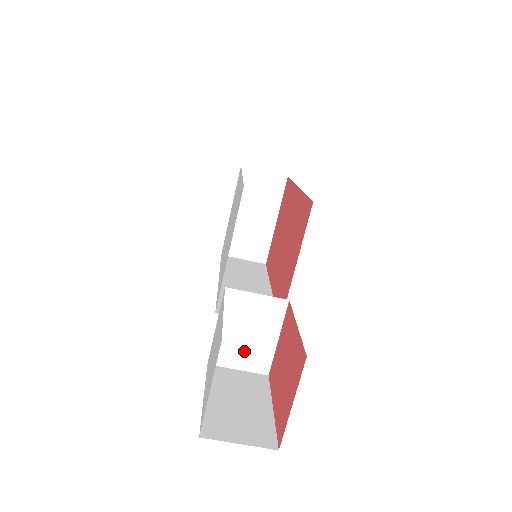
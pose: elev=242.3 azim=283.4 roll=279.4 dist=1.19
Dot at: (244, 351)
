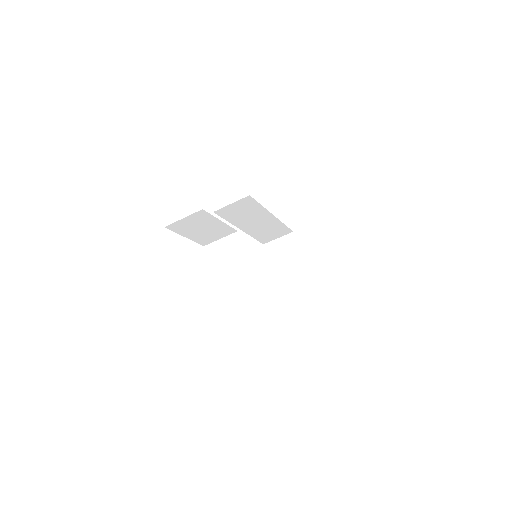
Dot at: (231, 275)
